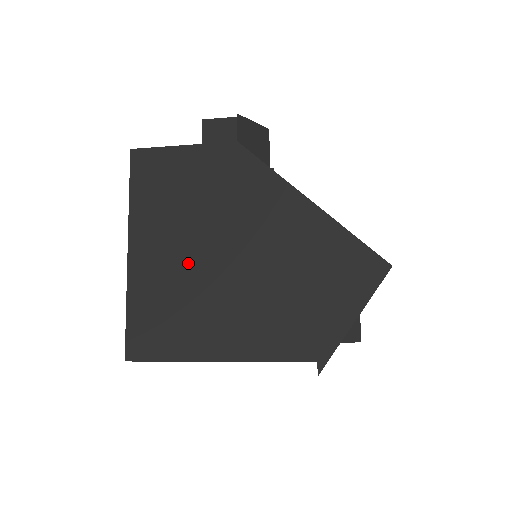
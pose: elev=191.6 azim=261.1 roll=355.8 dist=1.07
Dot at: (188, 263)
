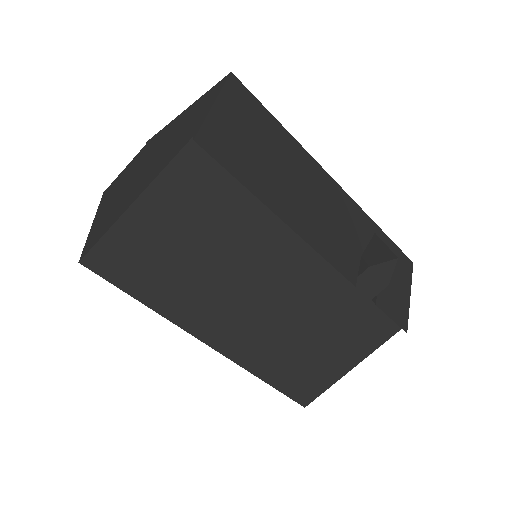
Dot at: (123, 191)
